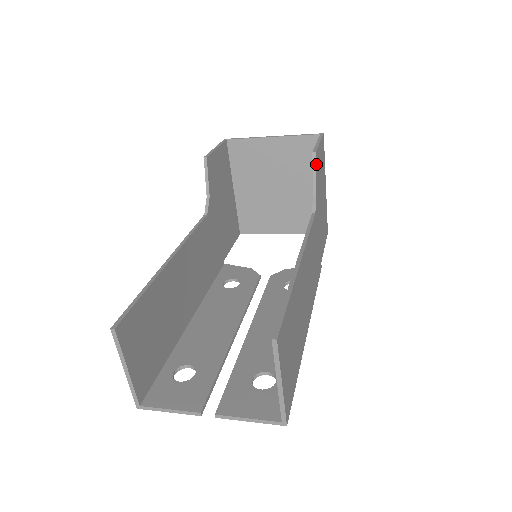
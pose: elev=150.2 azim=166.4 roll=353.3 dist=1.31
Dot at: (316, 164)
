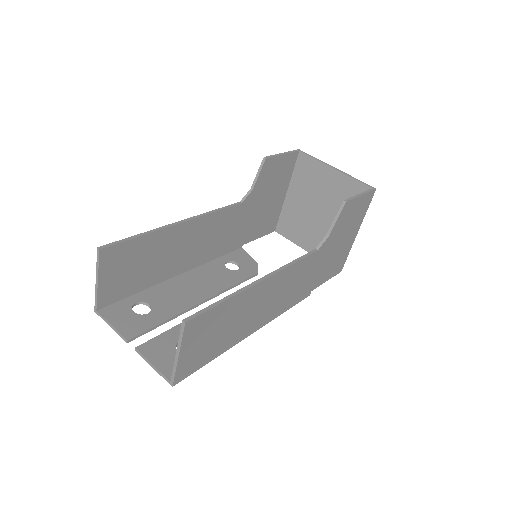
Dot at: (342, 211)
